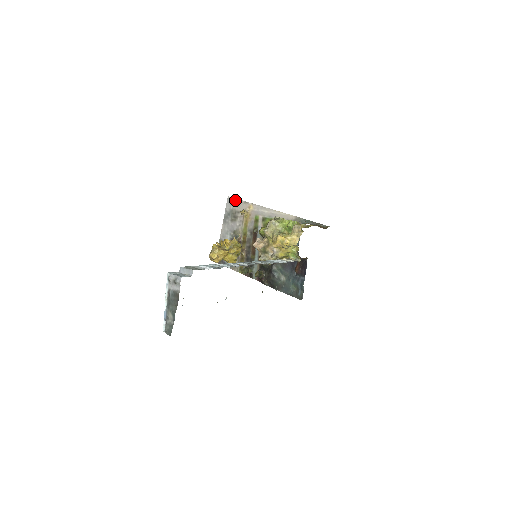
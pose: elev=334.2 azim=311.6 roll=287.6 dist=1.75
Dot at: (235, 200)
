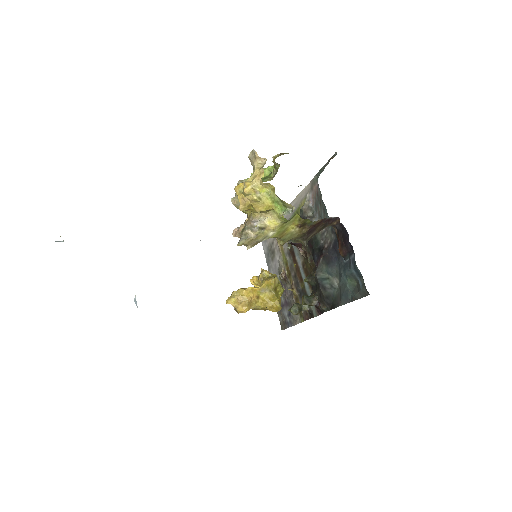
Dot at: occluded
